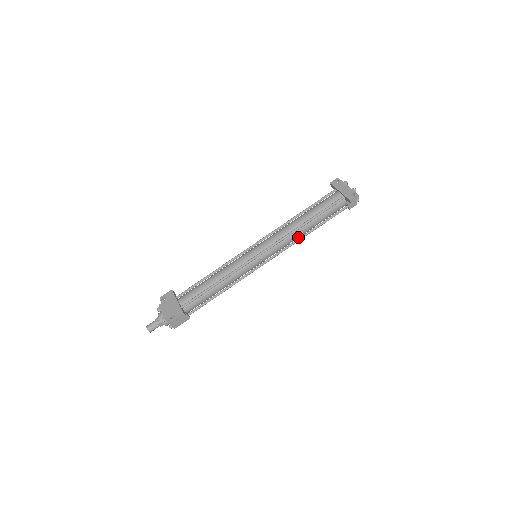
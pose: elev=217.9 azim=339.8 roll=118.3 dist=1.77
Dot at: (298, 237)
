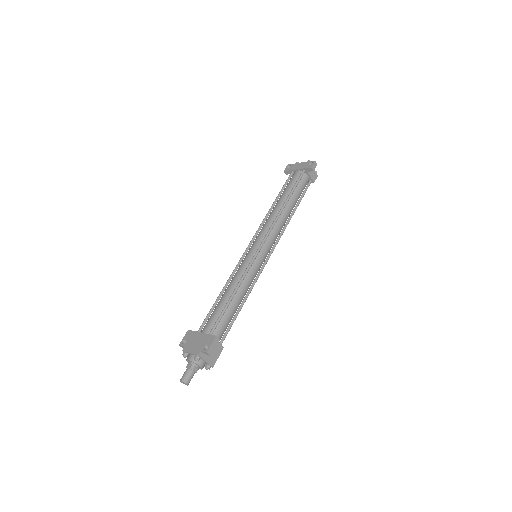
Dot at: (285, 222)
